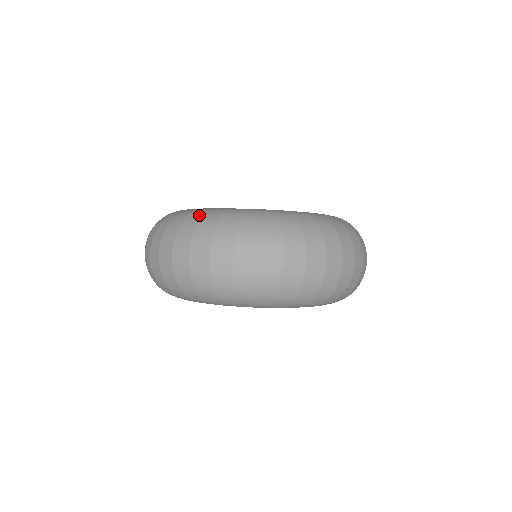
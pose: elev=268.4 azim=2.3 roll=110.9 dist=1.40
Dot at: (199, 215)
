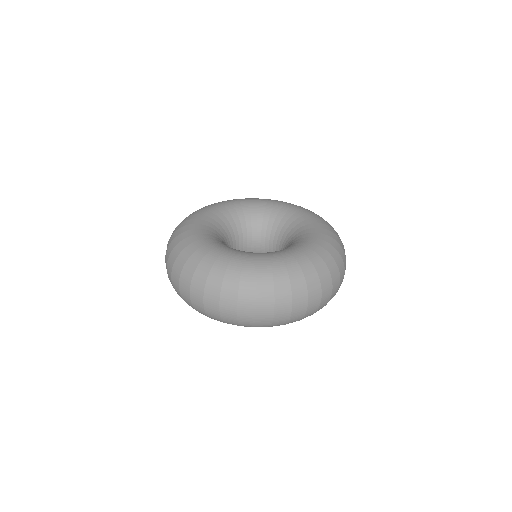
Dot at: (182, 248)
